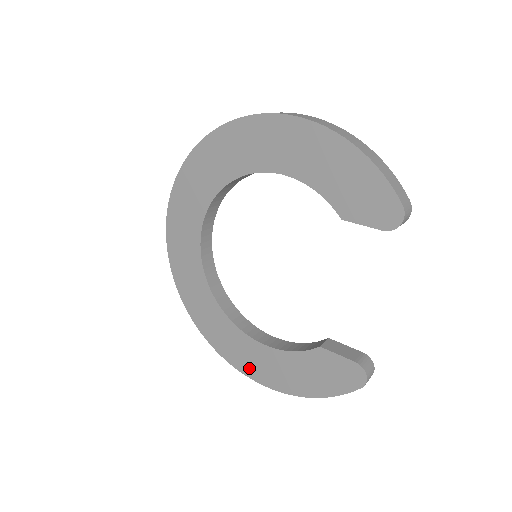
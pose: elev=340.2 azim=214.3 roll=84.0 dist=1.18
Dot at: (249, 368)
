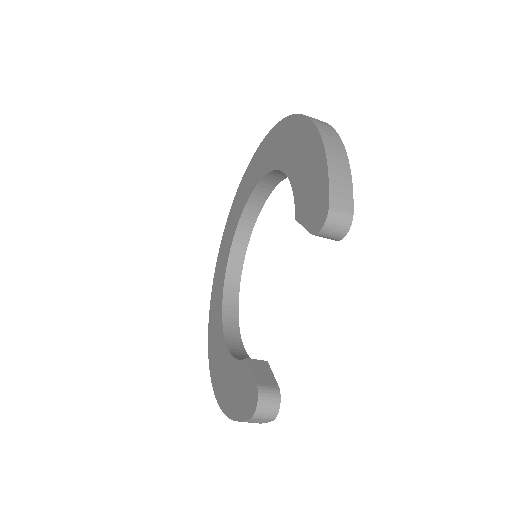
Dot at: (214, 368)
